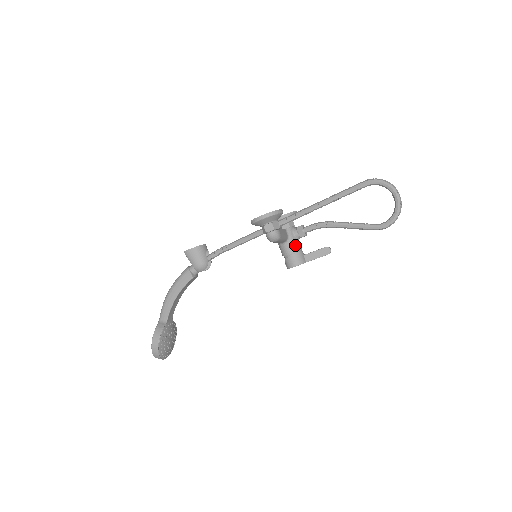
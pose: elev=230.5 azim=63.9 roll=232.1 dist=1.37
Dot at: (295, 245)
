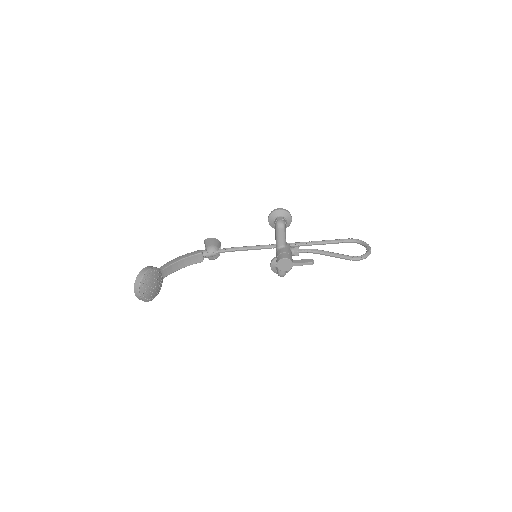
Dot at: (289, 251)
